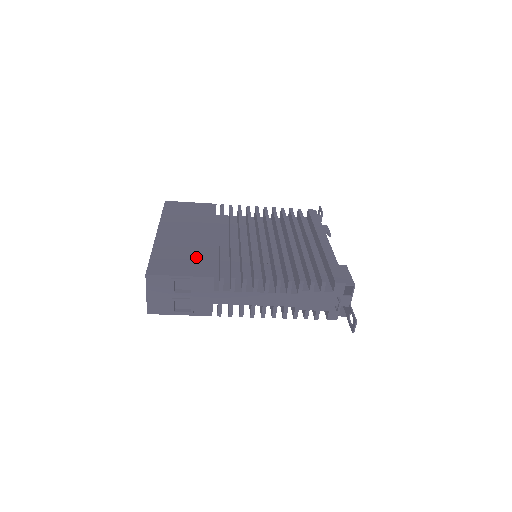
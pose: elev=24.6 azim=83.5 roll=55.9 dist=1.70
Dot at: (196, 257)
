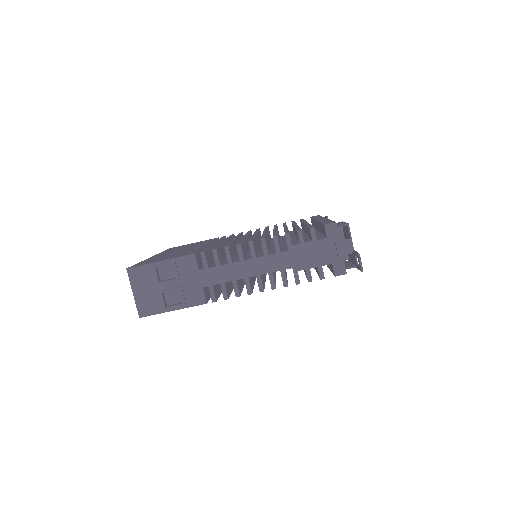
Dot at: (182, 253)
